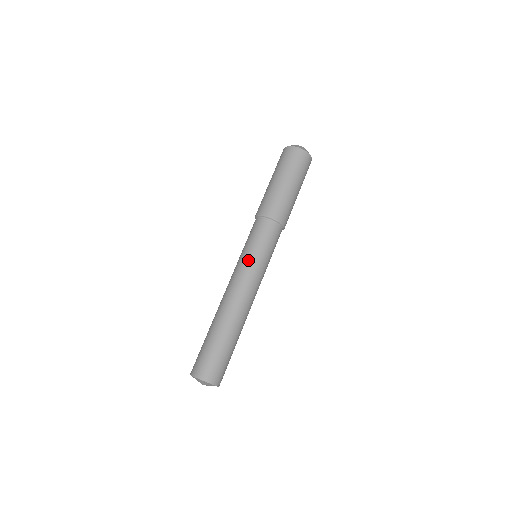
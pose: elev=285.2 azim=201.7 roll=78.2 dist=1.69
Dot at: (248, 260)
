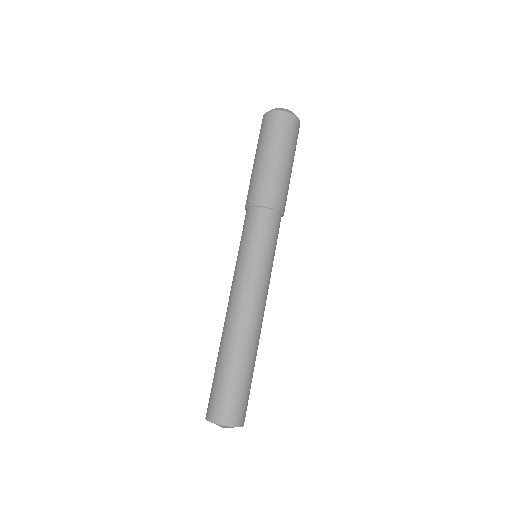
Dot at: (260, 267)
